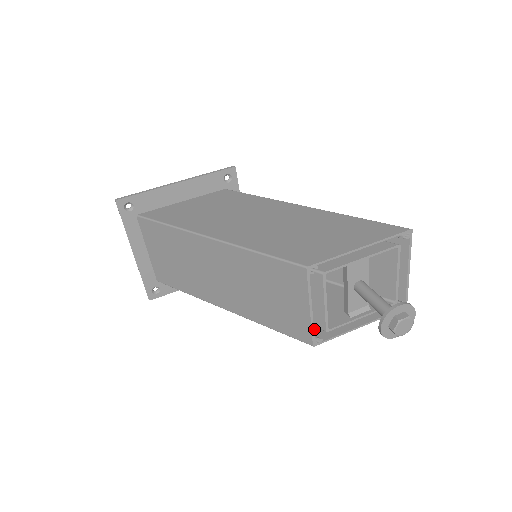
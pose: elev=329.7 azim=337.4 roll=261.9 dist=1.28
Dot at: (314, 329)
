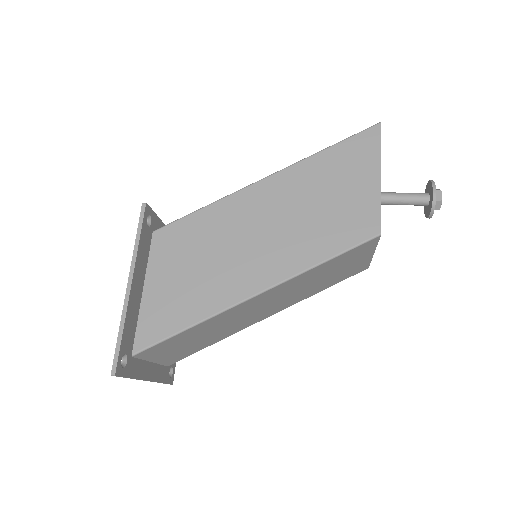
Dot at: occluded
